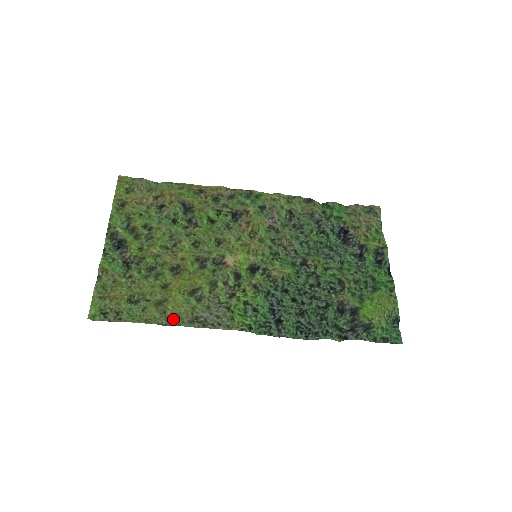
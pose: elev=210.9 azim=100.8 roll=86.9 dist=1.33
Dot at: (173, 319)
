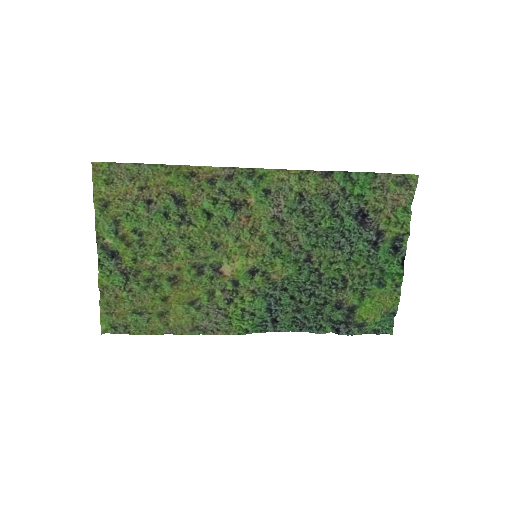
Dot at: (176, 329)
